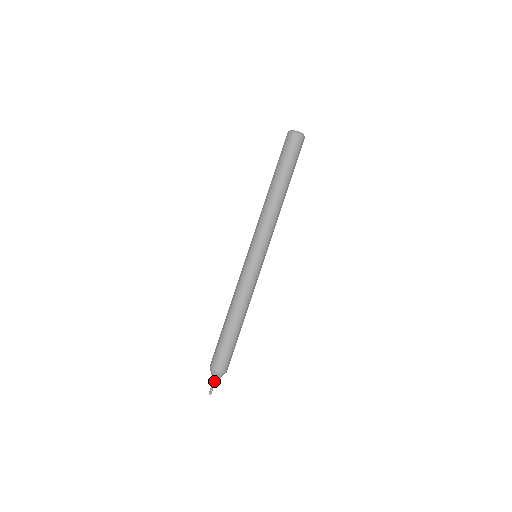
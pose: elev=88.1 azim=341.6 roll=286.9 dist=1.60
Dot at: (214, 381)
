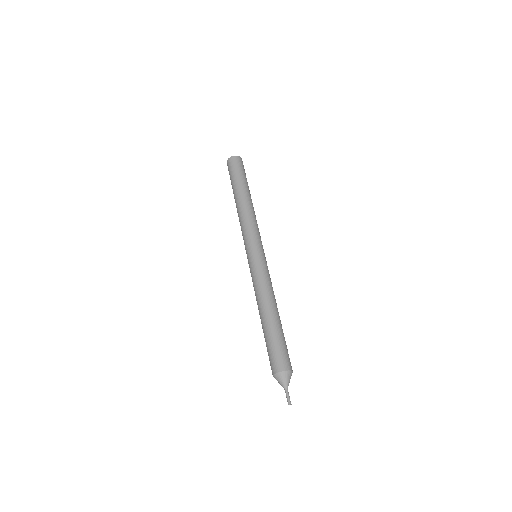
Dot at: (286, 387)
